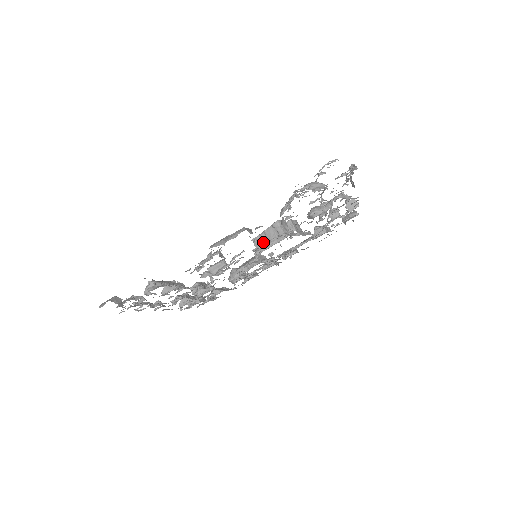
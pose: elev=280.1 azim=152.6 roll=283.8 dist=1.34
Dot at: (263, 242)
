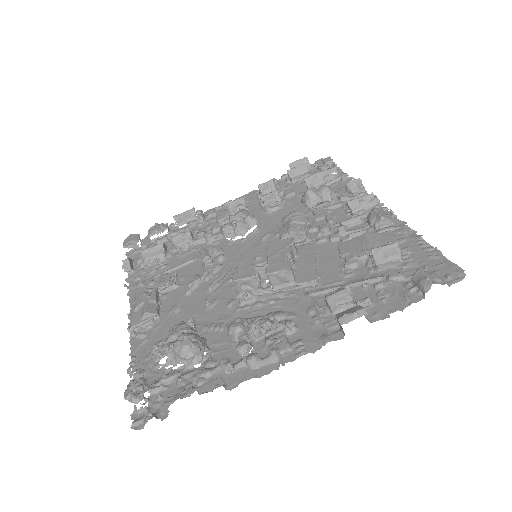
Dot at: occluded
